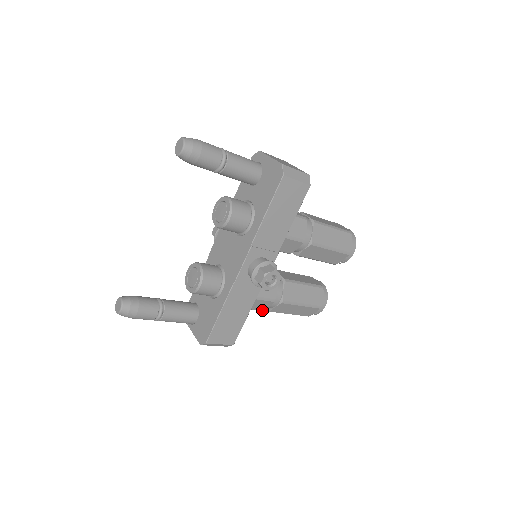
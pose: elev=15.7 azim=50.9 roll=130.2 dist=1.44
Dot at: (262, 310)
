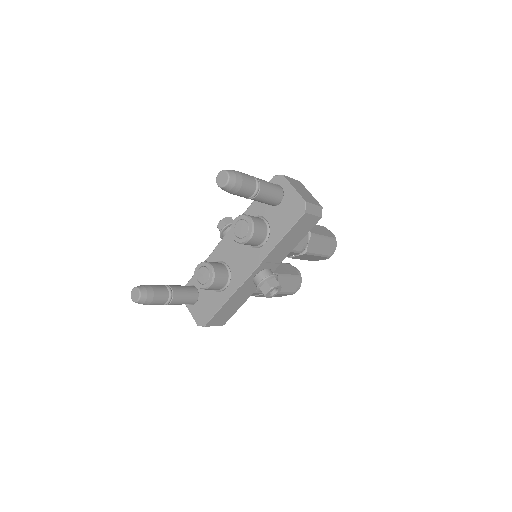
Dot at: occluded
